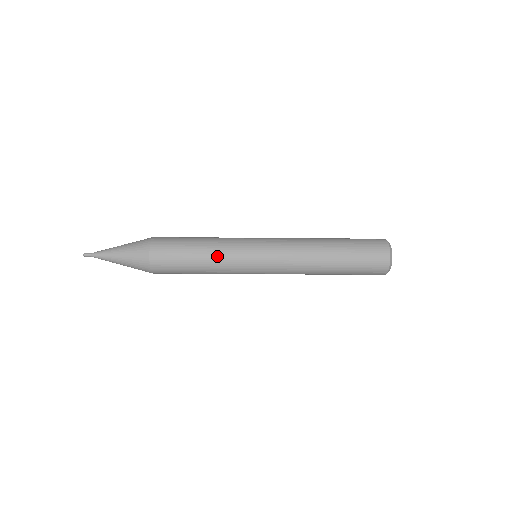
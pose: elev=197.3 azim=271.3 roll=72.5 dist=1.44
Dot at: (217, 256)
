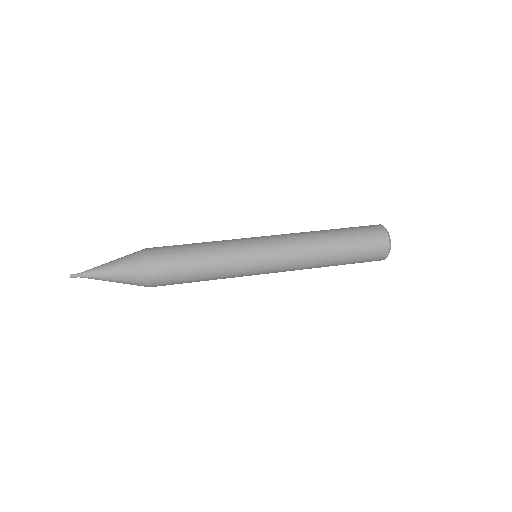
Dot at: (219, 261)
